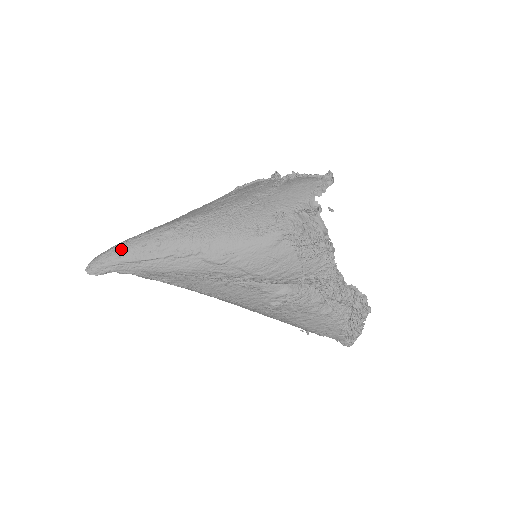
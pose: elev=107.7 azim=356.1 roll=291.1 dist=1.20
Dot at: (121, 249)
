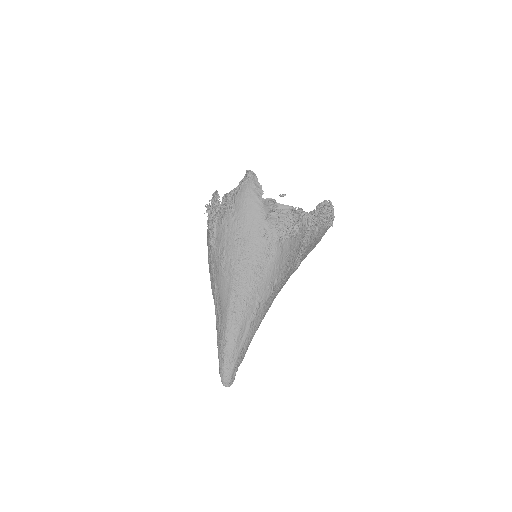
Dot at: (228, 357)
